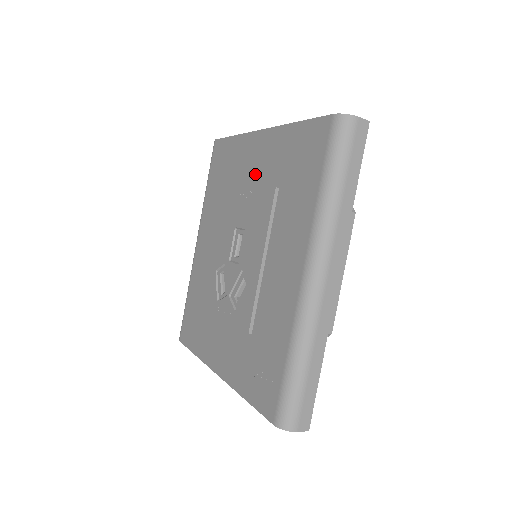
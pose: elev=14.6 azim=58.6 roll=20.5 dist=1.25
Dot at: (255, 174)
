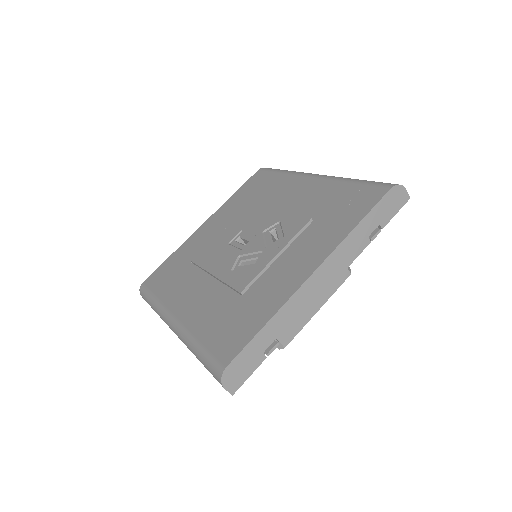
Dot at: (219, 227)
